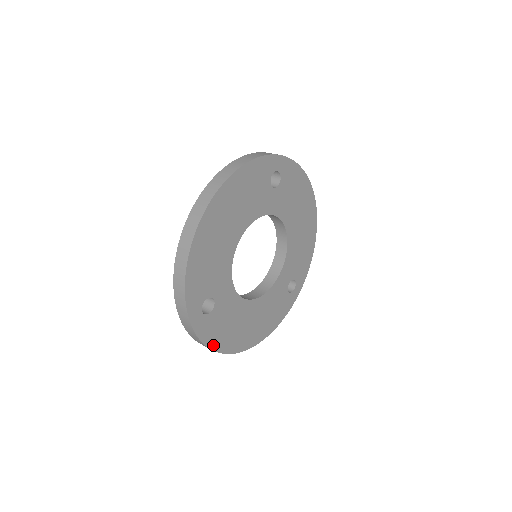
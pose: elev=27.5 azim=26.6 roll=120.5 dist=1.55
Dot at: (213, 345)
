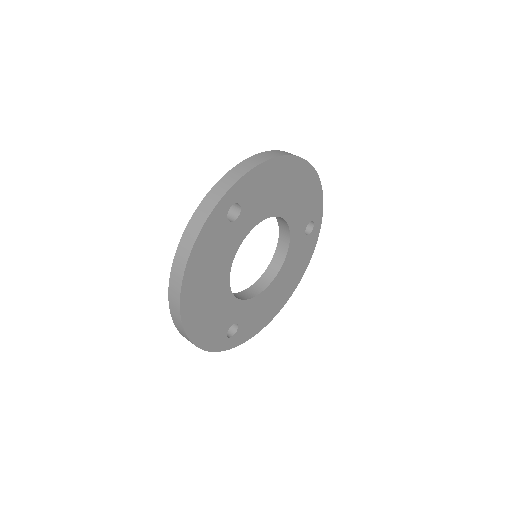
Dot at: (195, 249)
